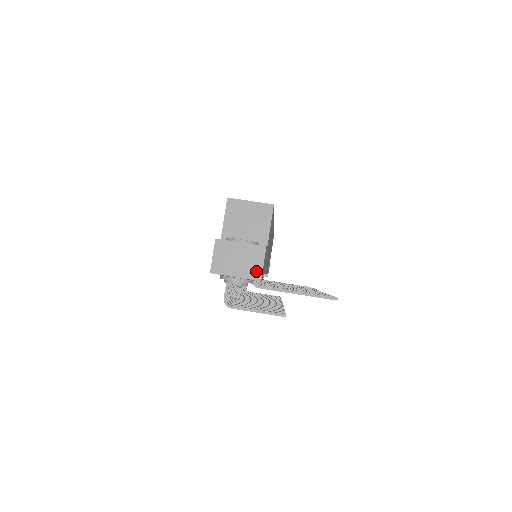
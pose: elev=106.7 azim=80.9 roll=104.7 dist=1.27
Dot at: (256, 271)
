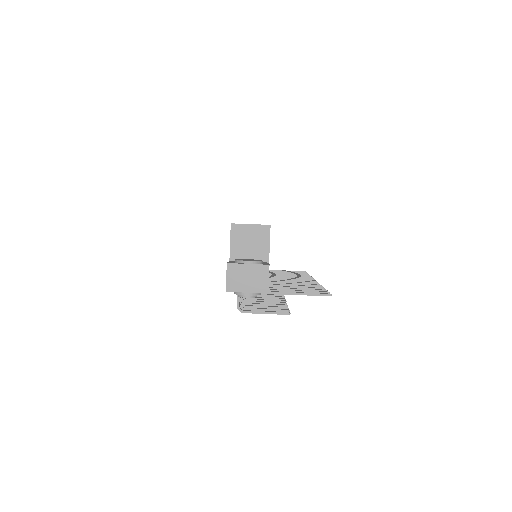
Dot at: (263, 286)
